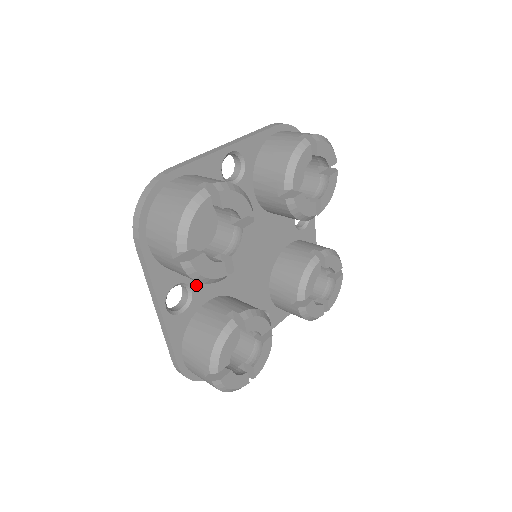
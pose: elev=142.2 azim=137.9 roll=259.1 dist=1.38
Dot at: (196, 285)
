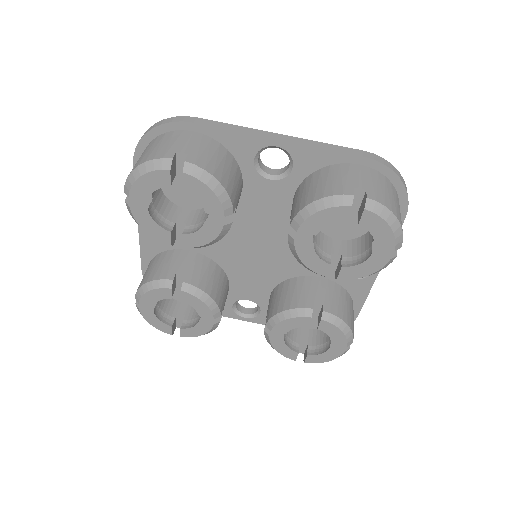
Dot at: occluded
